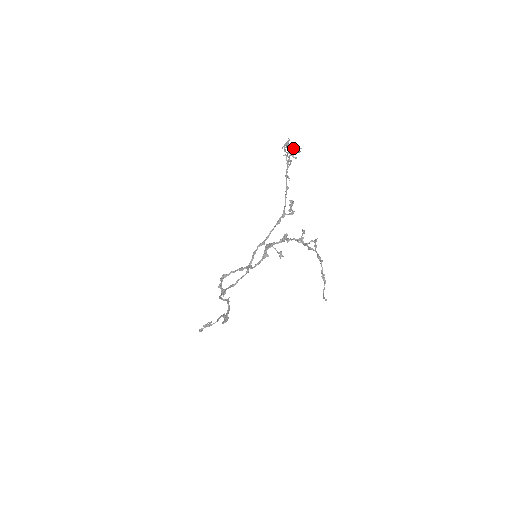
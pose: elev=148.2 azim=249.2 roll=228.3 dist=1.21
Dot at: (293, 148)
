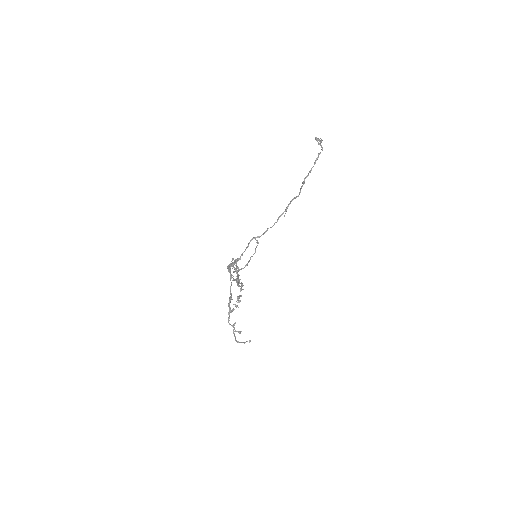
Dot at: (238, 270)
